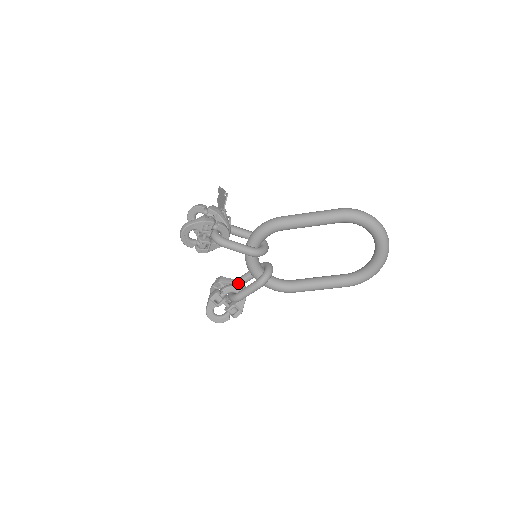
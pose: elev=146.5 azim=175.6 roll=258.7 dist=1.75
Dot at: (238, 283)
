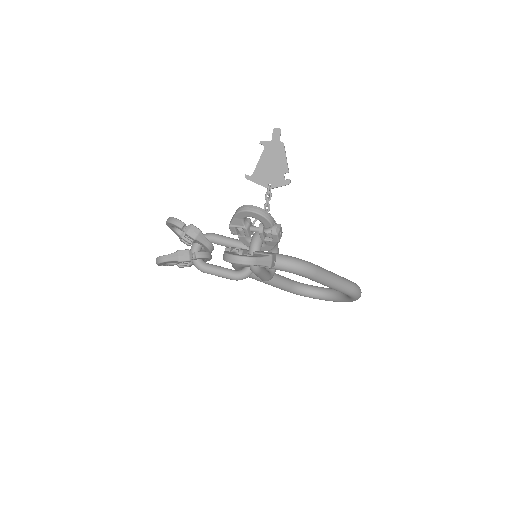
Dot at: (212, 250)
